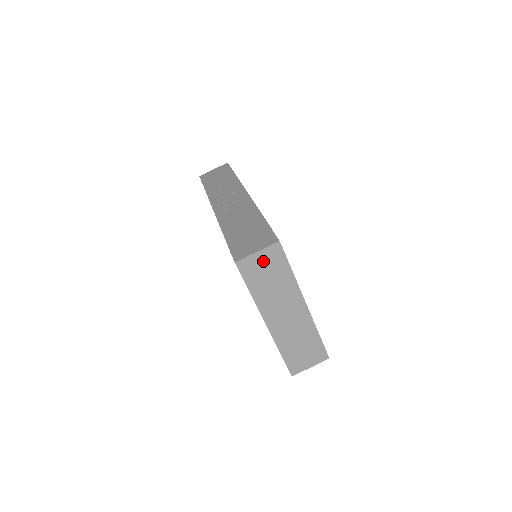
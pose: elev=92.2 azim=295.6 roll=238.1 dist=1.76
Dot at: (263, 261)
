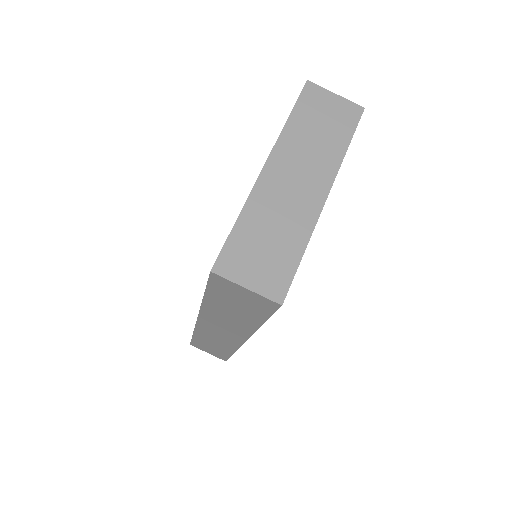
Dot at: (332, 107)
